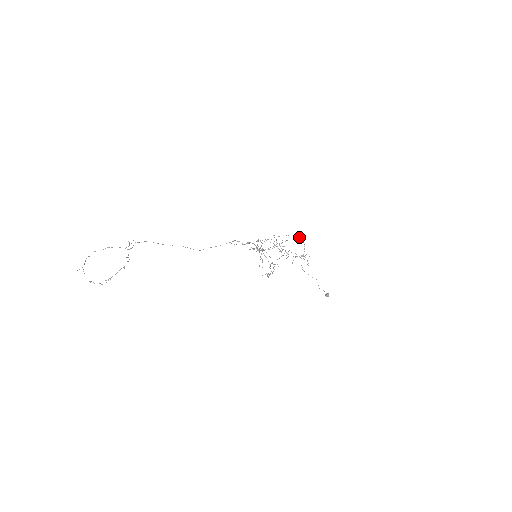
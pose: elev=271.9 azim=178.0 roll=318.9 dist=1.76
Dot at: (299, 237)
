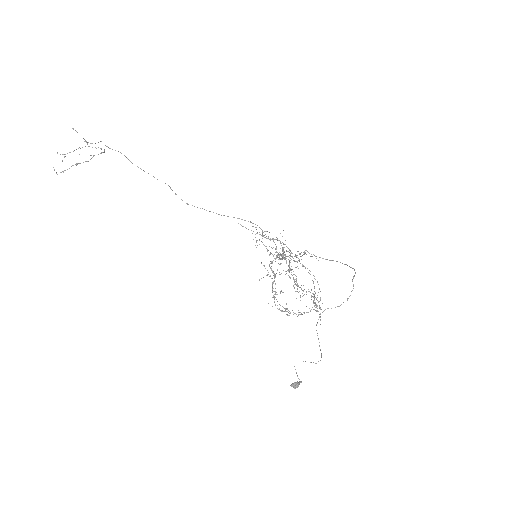
Dot at: (355, 273)
